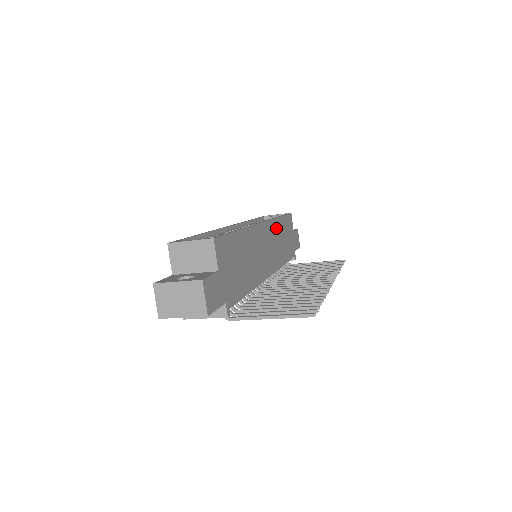
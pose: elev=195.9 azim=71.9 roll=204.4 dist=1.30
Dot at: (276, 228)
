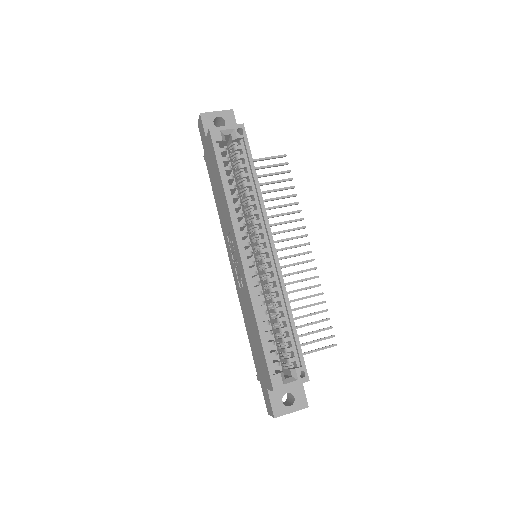
Dot at: occluded
